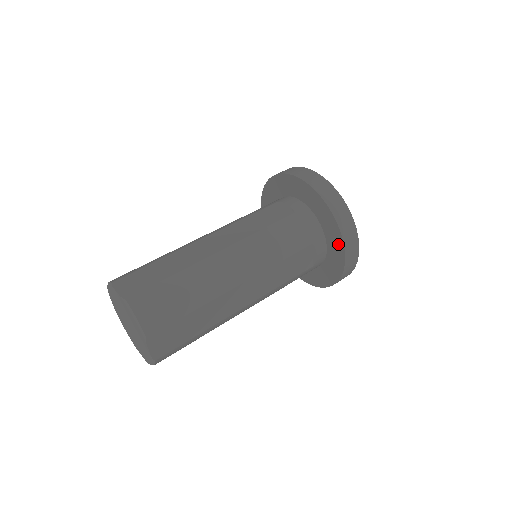
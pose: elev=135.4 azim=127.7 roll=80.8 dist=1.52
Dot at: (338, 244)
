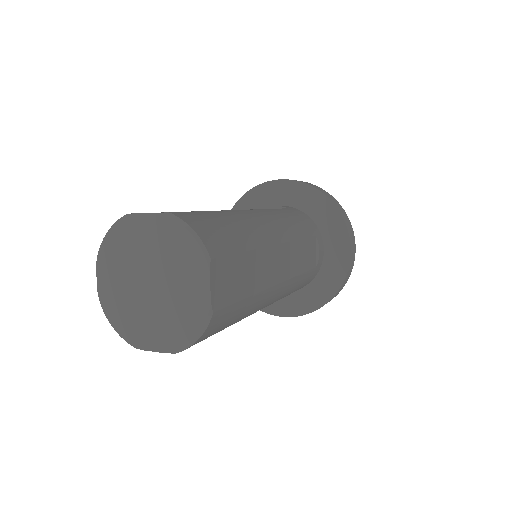
Dot at: (340, 234)
